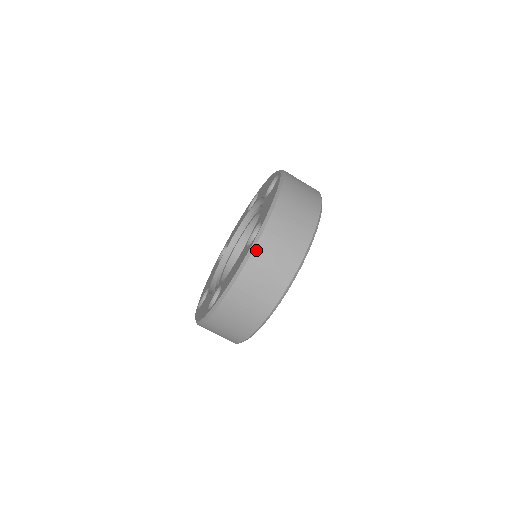
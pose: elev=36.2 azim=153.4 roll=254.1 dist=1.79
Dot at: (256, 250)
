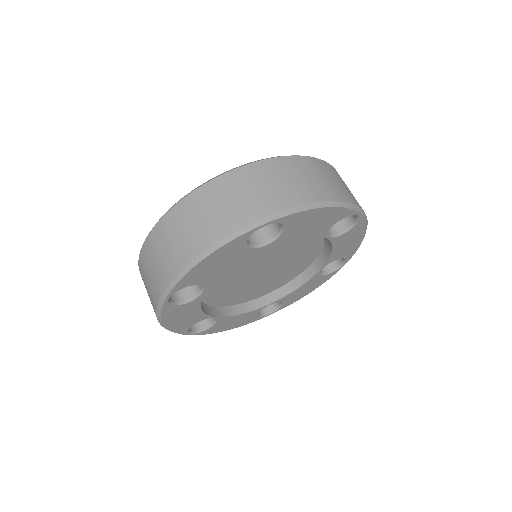
Dot at: (215, 181)
